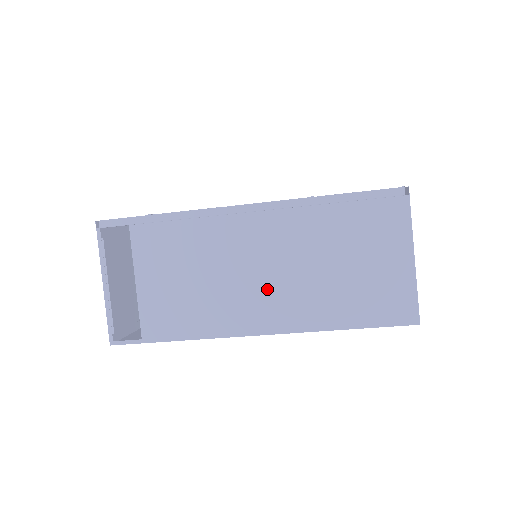
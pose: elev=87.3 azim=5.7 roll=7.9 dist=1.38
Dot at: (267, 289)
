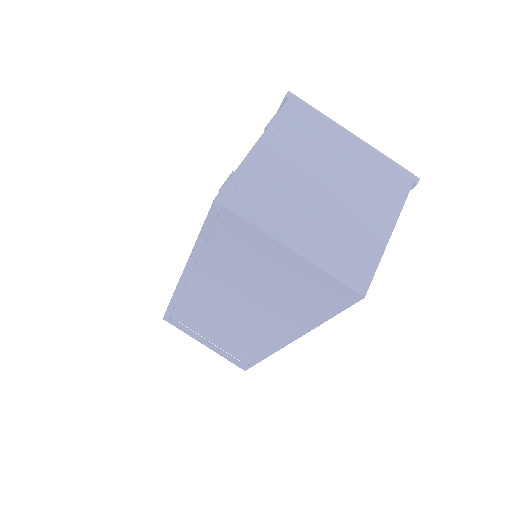
Dot at: (254, 318)
